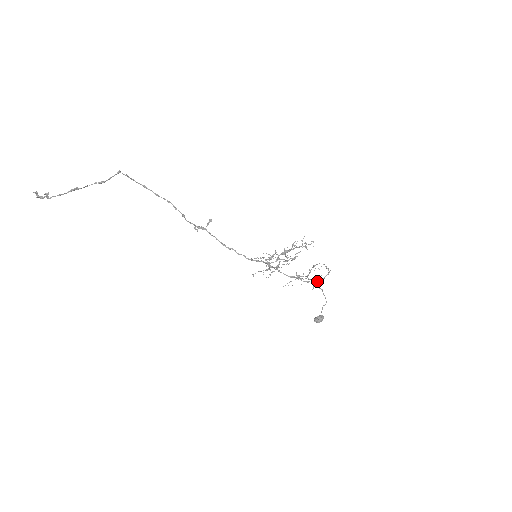
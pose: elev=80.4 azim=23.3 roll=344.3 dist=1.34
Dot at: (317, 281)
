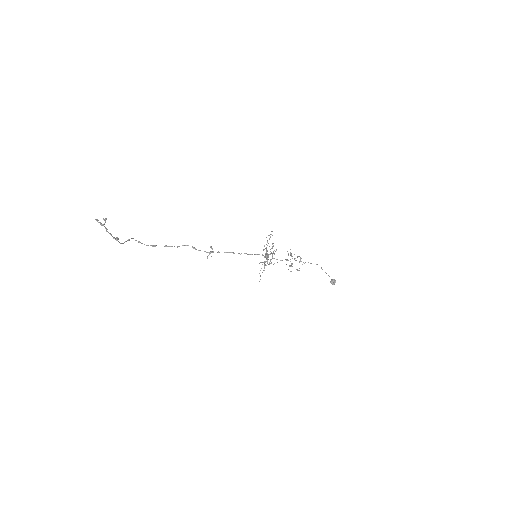
Dot at: (300, 259)
